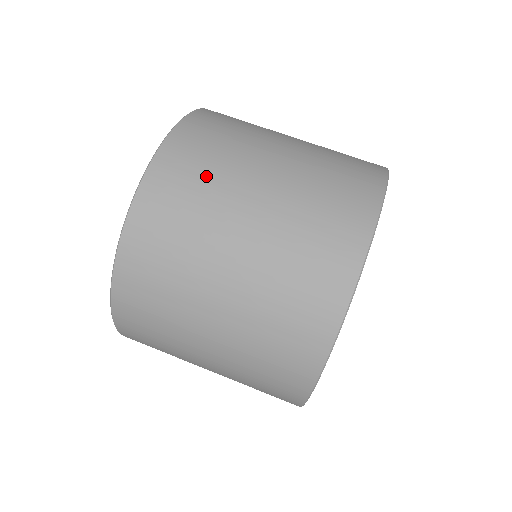
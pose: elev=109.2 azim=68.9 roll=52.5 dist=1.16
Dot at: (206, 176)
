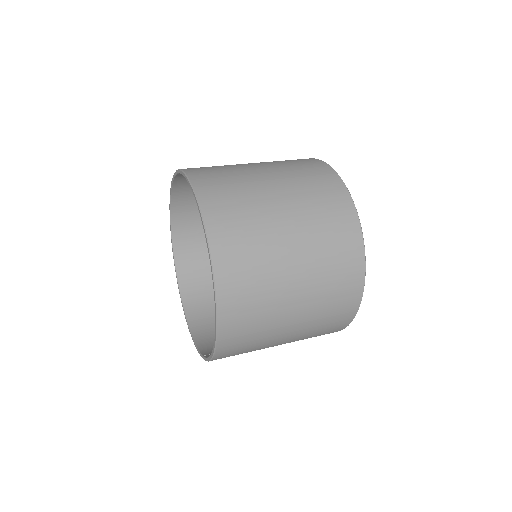
Dot at: (226, 173)
